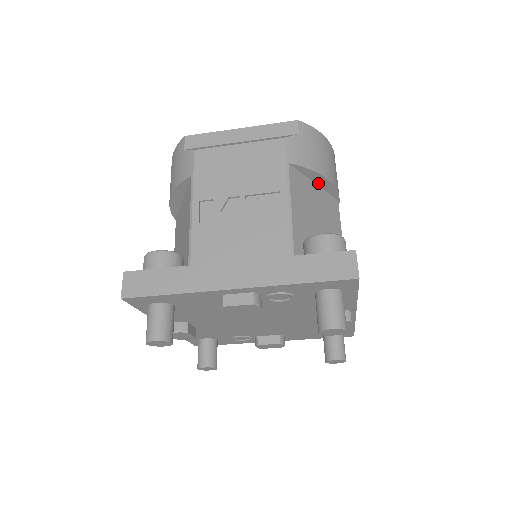
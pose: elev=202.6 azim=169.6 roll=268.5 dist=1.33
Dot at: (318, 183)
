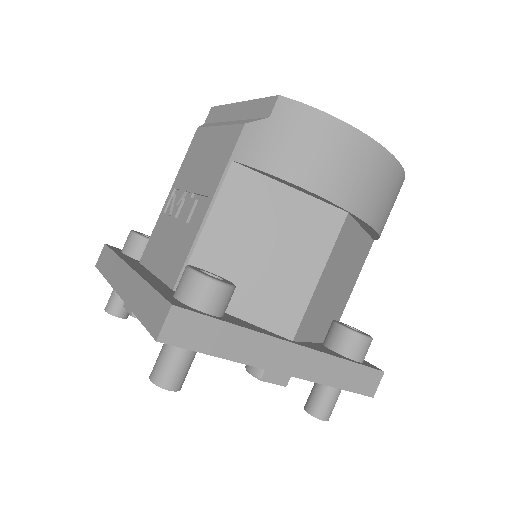
Dot at: (294, 187)
